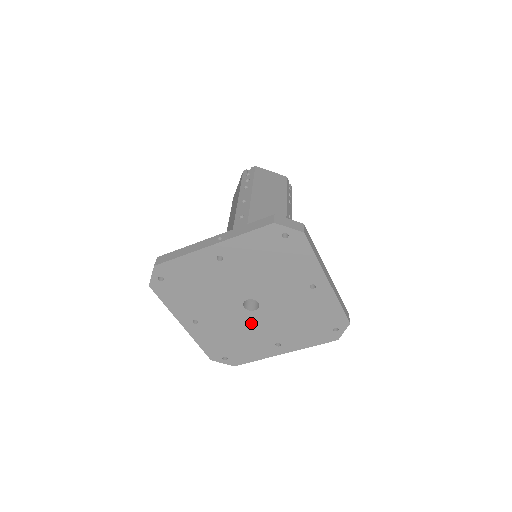
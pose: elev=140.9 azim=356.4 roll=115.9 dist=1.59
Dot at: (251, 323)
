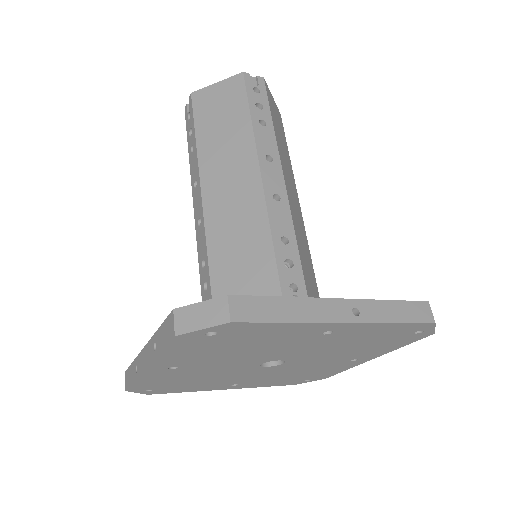
Dot at: (241, 373)
